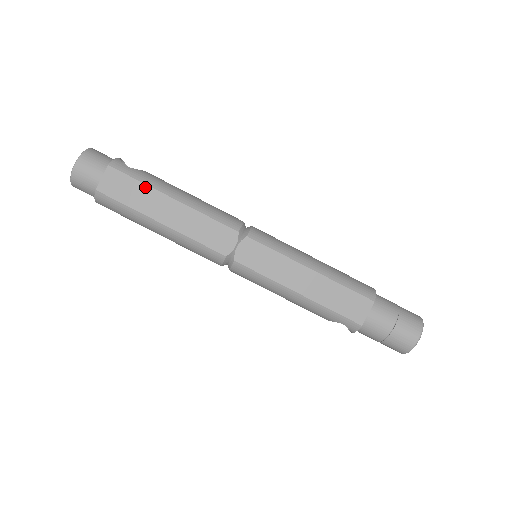
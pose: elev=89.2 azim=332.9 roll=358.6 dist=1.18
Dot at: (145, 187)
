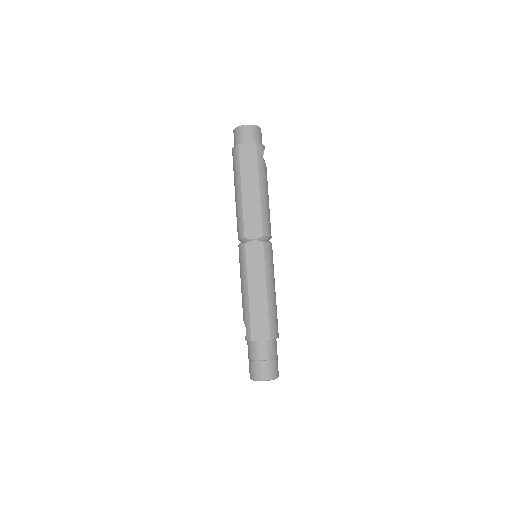
Dot at: (256, 170)
